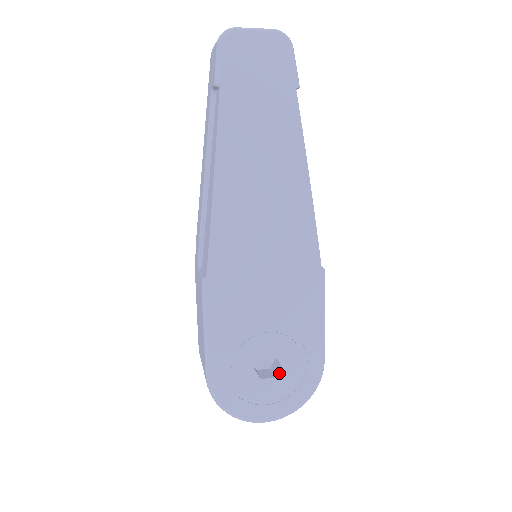
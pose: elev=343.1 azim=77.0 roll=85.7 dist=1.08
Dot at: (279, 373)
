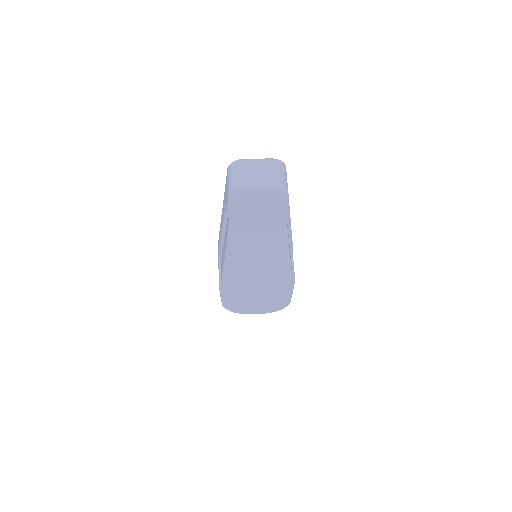
Dot at: (263, 305)
